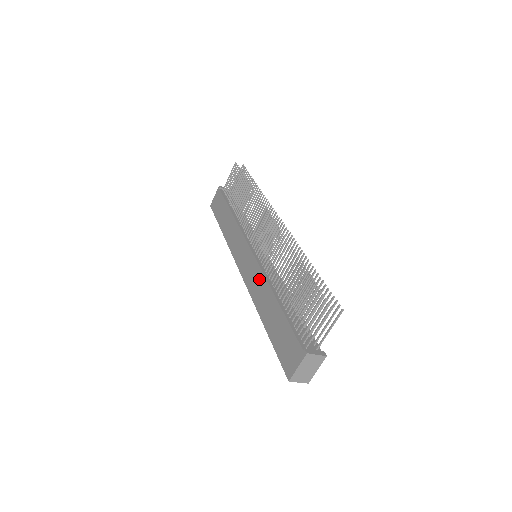
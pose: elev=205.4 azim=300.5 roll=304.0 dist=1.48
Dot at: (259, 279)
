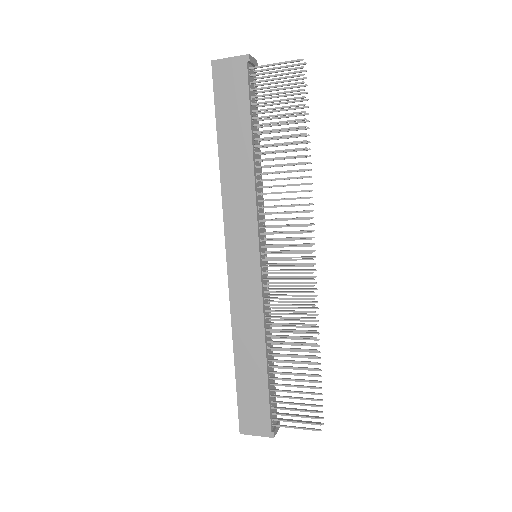
Dot at: (254, 311)
